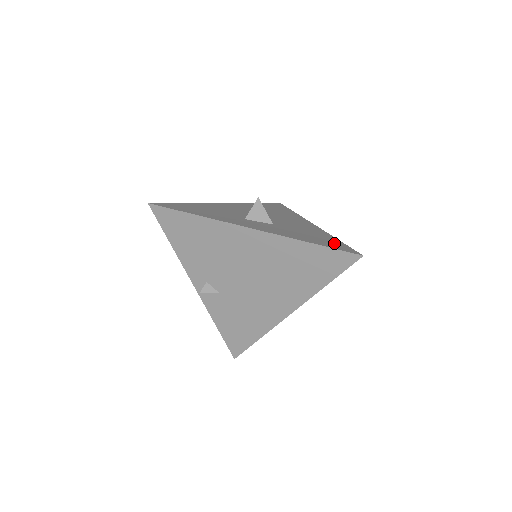
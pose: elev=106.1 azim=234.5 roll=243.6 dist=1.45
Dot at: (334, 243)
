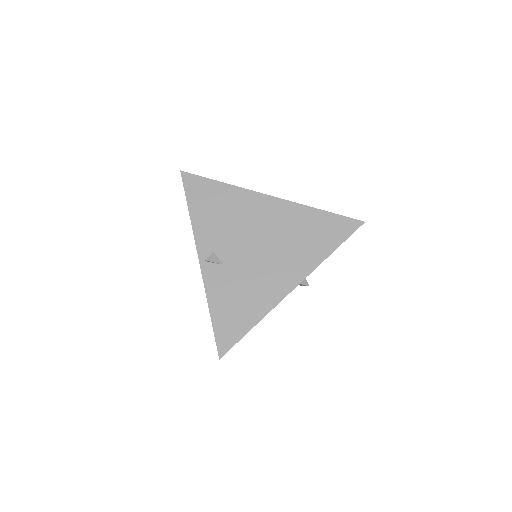
Dot at: occluded
